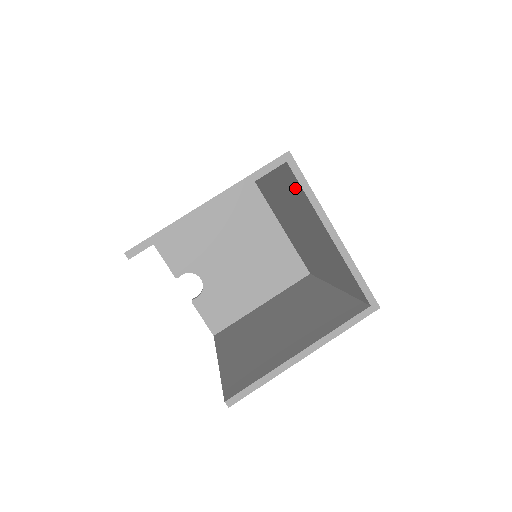
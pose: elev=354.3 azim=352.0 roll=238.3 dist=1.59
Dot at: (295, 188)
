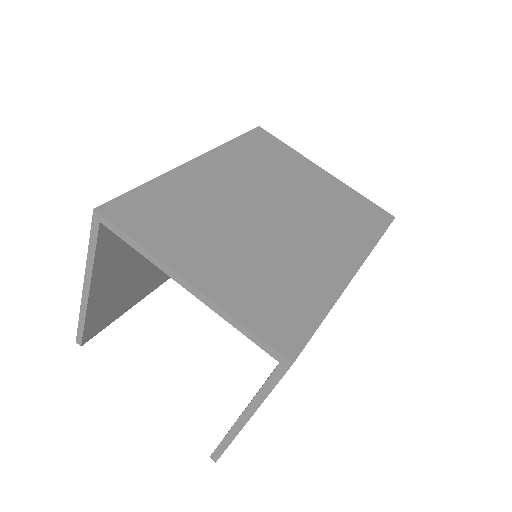
Dot at: occluded
